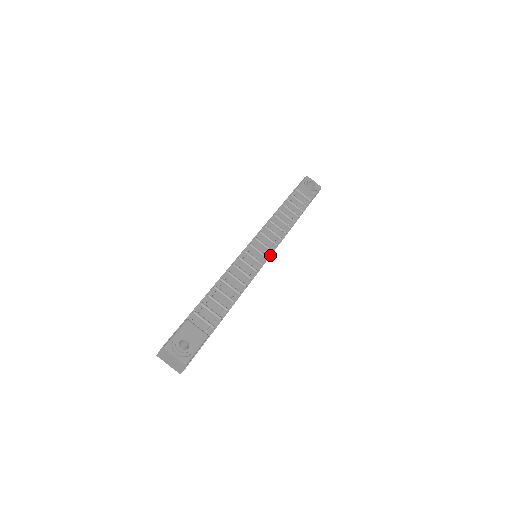
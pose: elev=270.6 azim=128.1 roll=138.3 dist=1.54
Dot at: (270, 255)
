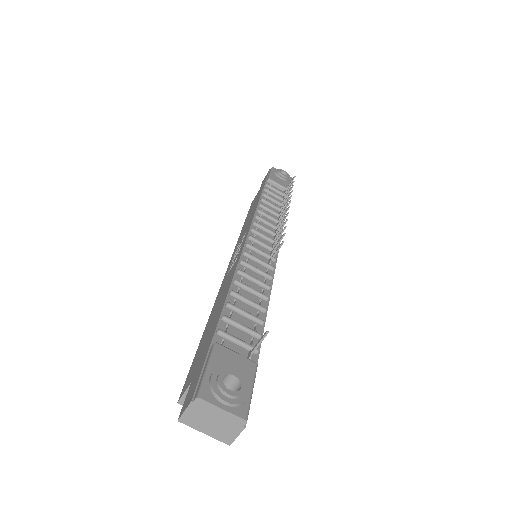
Dot at: occluded
